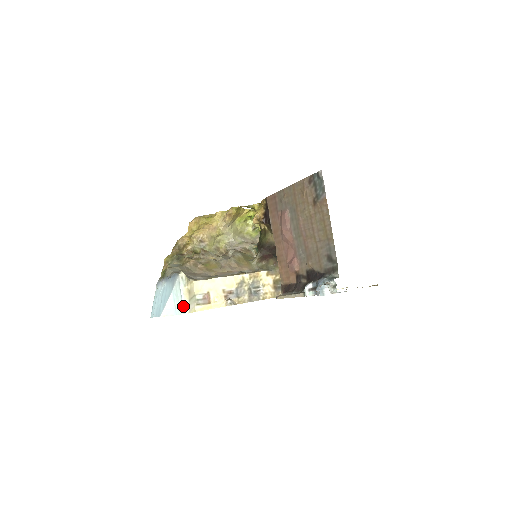
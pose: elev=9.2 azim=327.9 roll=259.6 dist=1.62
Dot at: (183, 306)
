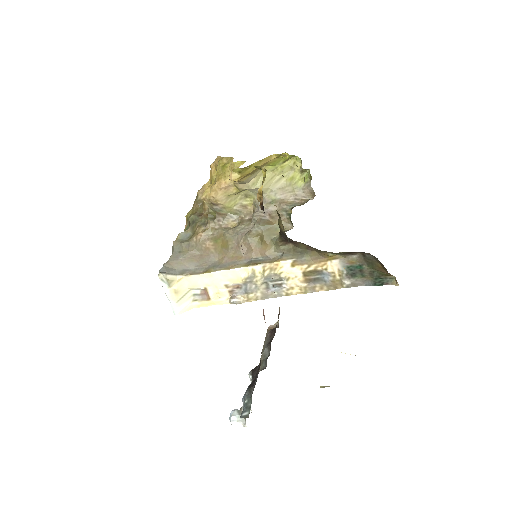
Dot at: (171, 307)
